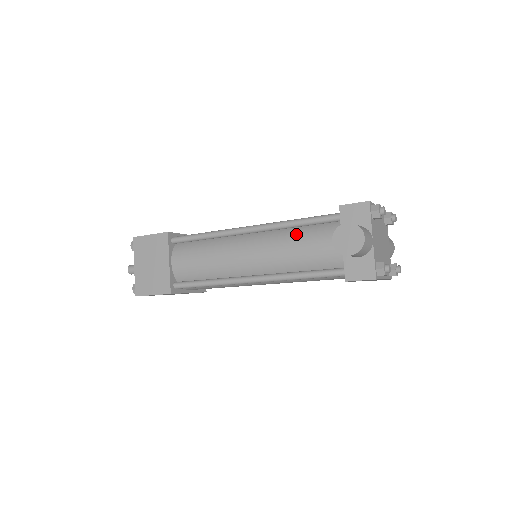
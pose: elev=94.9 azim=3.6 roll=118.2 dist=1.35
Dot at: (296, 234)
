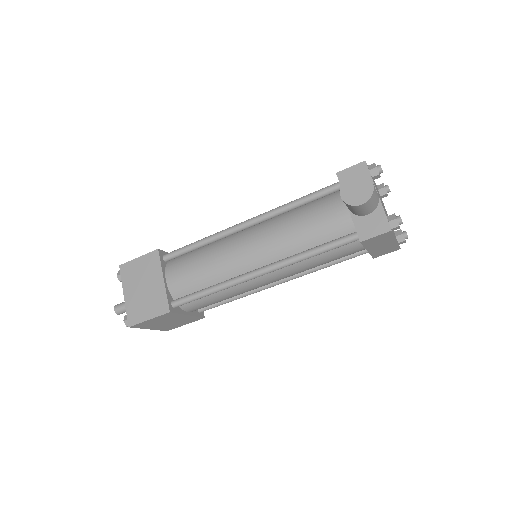
Dot at: (297, 214)
